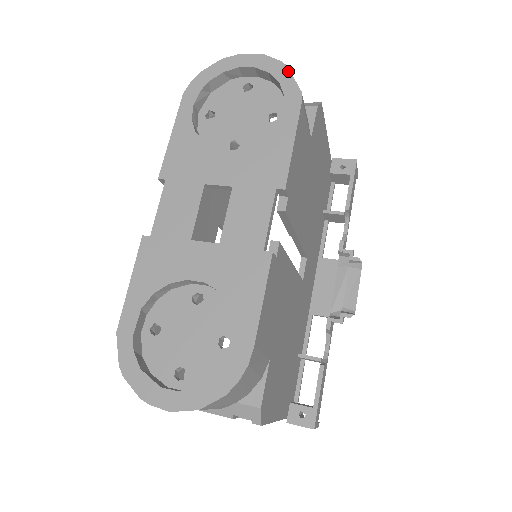
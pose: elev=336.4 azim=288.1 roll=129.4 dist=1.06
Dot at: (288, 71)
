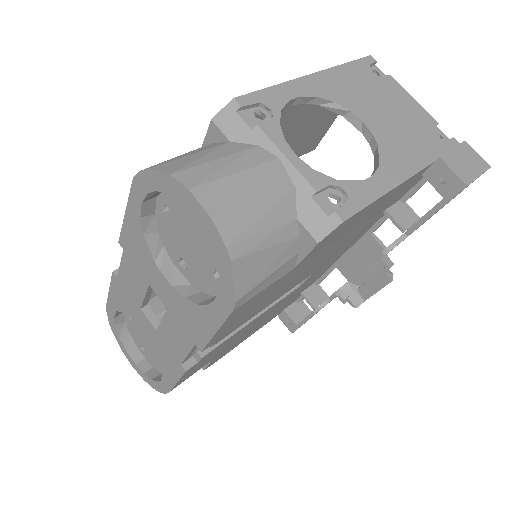
Dot at: (230, 268)
